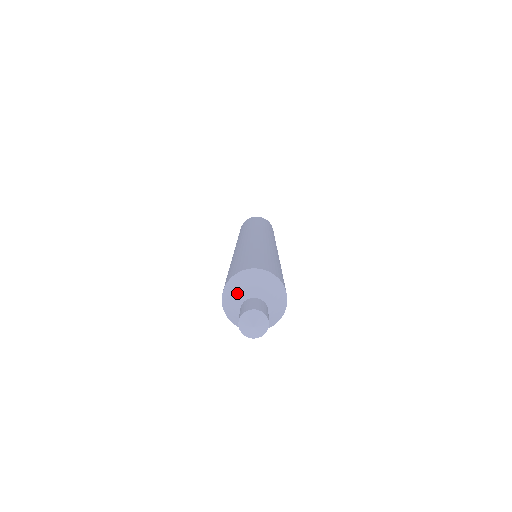
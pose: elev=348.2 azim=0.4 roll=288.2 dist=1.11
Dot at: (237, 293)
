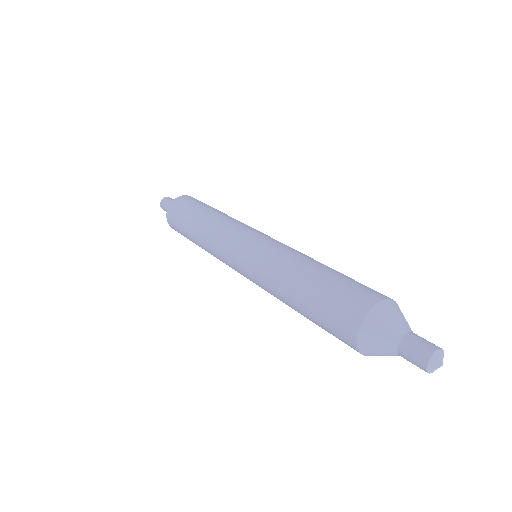
Dot at: (388, 328)
